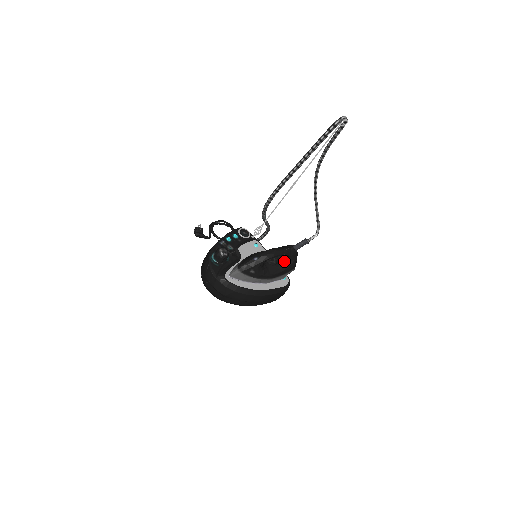
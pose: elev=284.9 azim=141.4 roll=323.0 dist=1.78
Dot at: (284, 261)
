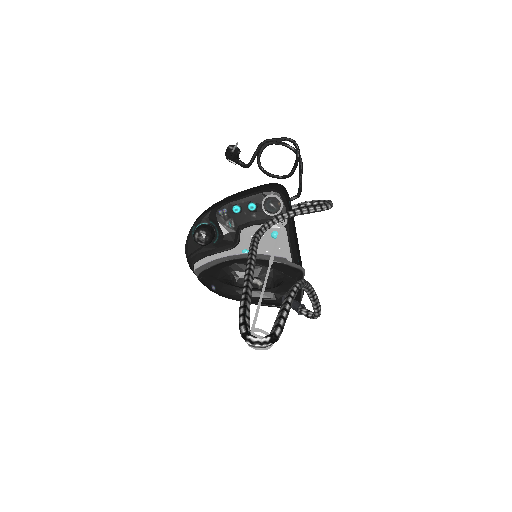
Dot at: occluded
